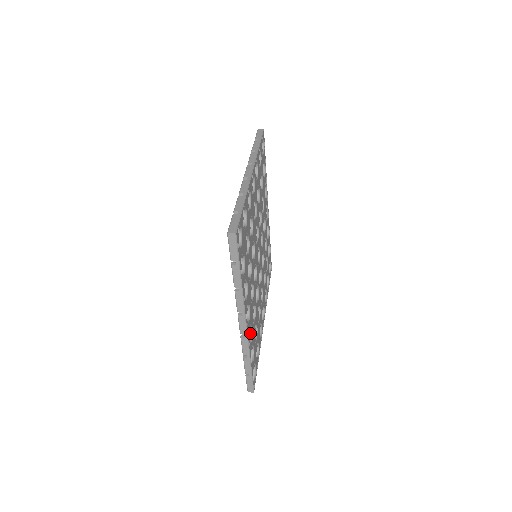
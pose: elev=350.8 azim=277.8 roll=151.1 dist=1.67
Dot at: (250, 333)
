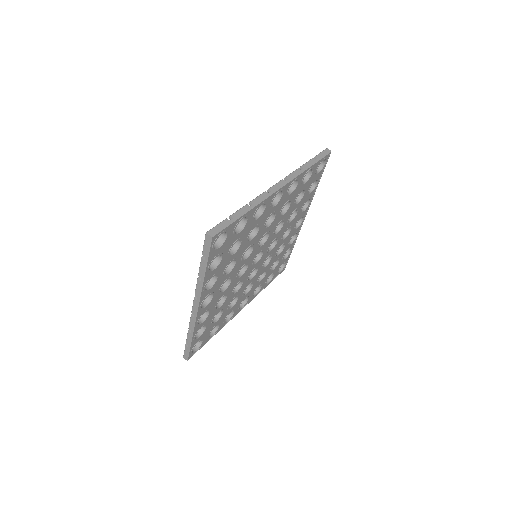
Dot at: (259, 285)
